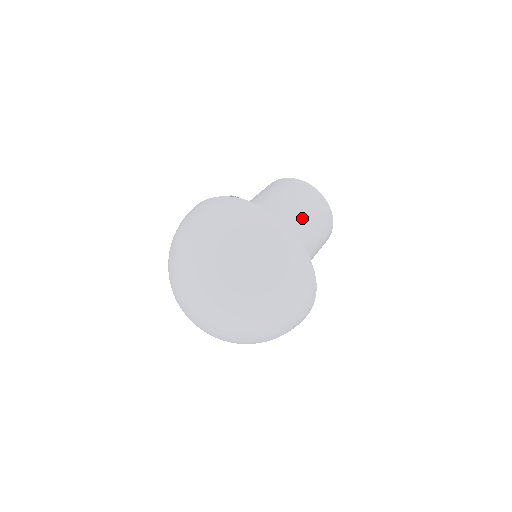
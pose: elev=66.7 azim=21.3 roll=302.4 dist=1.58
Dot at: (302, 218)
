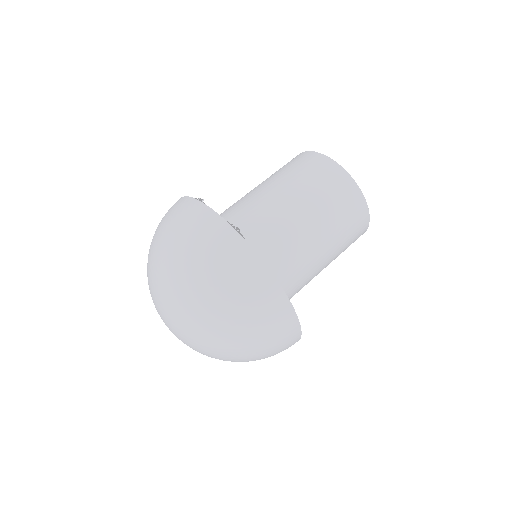
Dot at: (323, 243)
